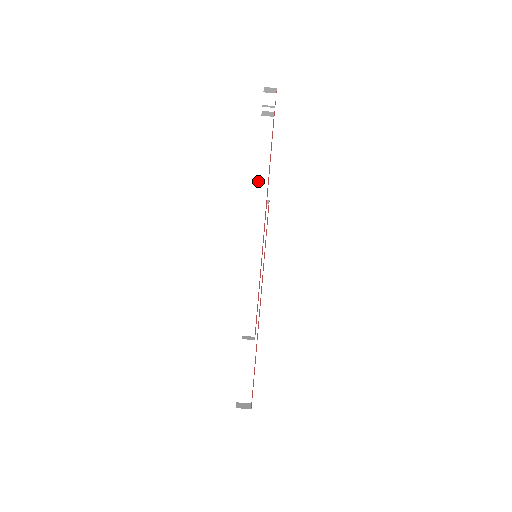
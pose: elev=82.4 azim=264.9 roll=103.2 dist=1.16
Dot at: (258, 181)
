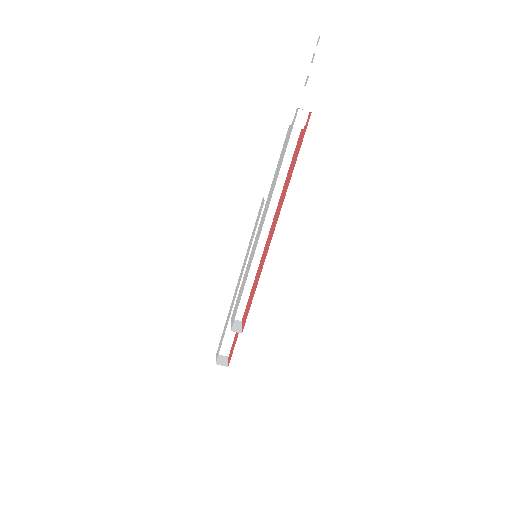
Dot at: occluded
